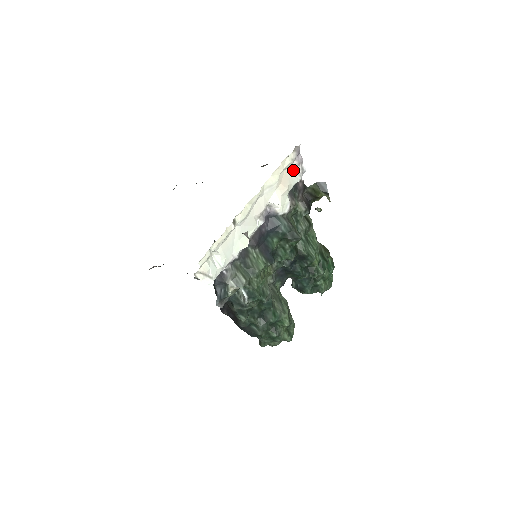
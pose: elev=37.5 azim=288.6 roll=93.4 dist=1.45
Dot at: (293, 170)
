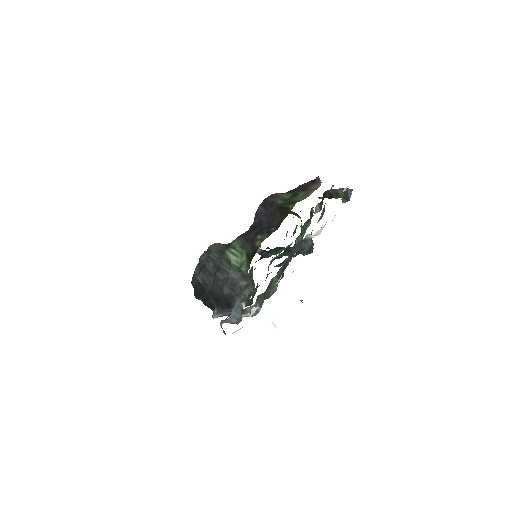
Dot at: occluded
